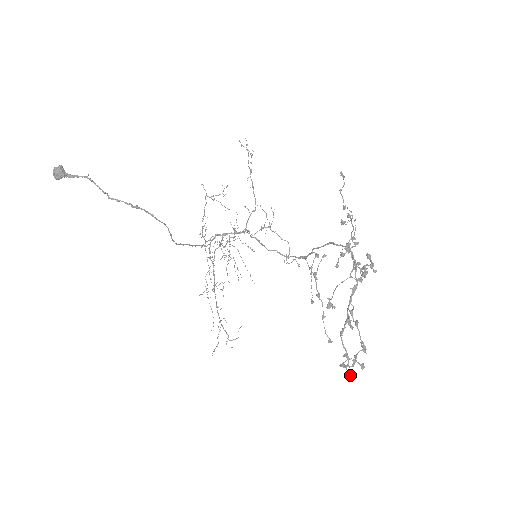
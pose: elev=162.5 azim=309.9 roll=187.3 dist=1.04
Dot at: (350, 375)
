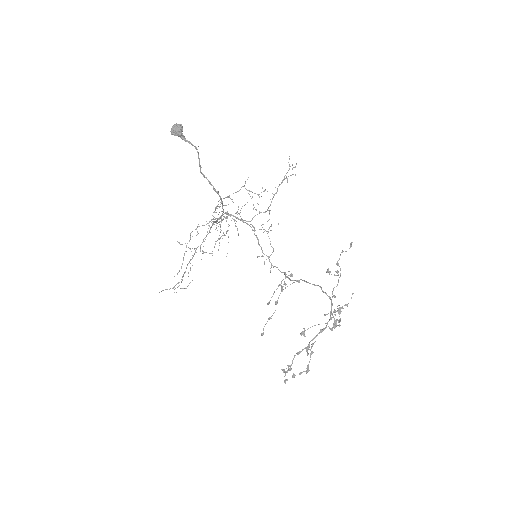
Dot at: (286, 380)
